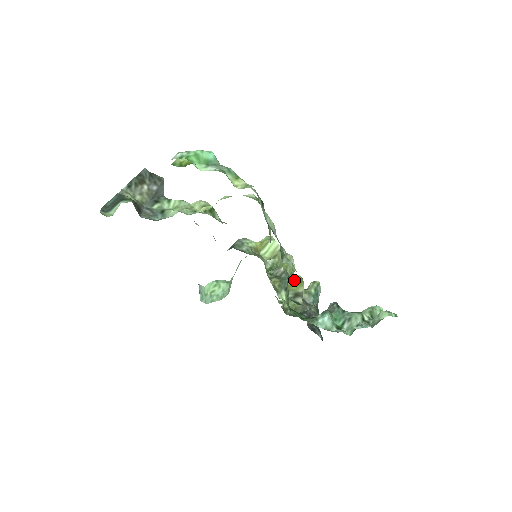
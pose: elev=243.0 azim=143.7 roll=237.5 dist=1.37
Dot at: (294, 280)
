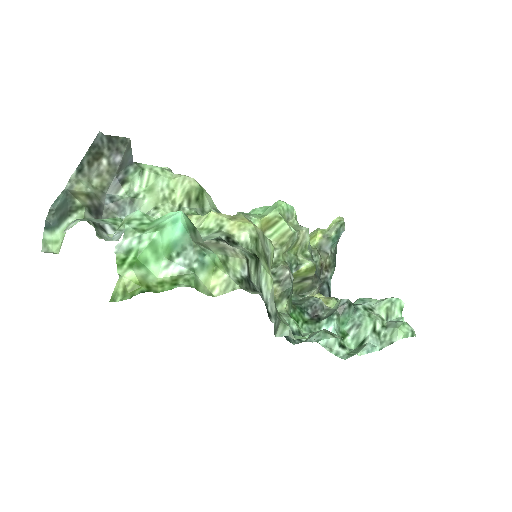
Dot at: (303, 269)
